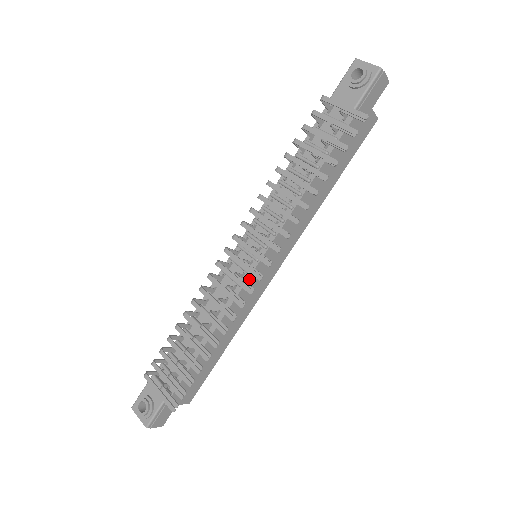
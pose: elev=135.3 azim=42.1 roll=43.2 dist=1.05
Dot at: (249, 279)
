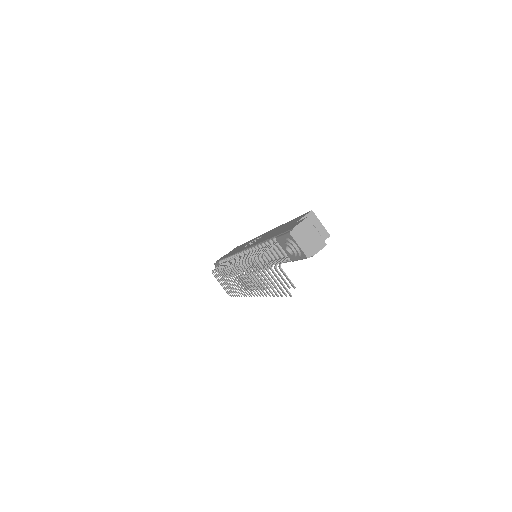
Dot at: occluded
